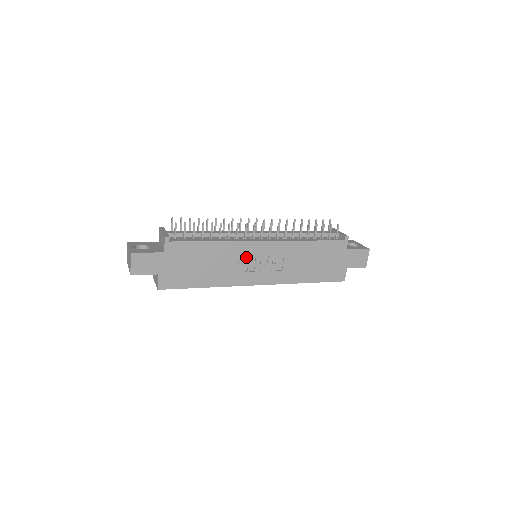
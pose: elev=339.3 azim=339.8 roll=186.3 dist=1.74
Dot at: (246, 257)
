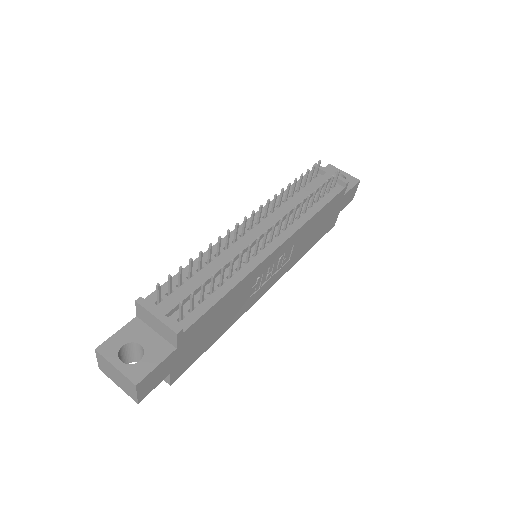
Dot at: (260, 276)
